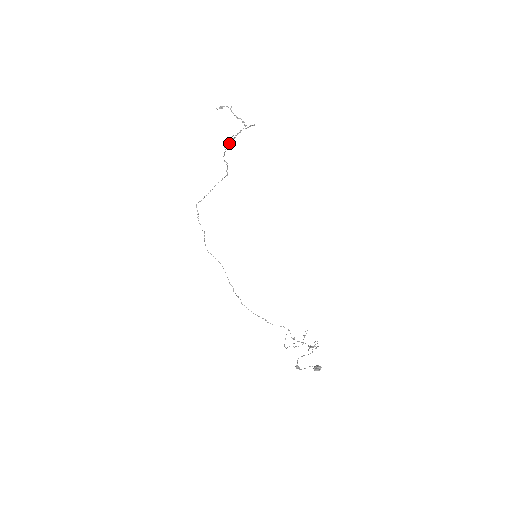
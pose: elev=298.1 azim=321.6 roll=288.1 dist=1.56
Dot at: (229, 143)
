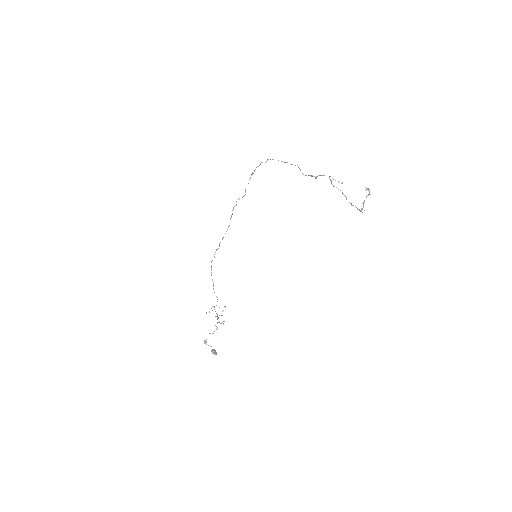
Dot at: (335, 180)
